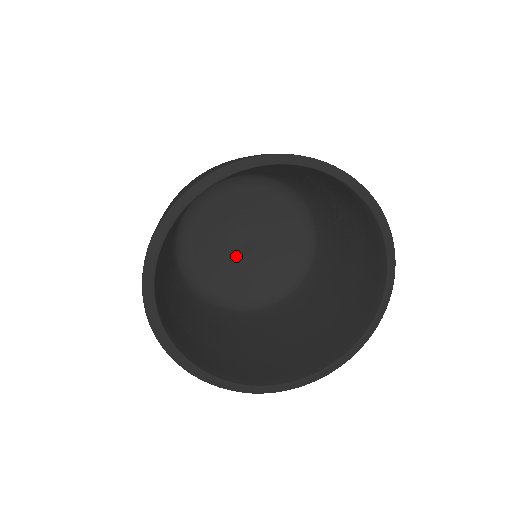
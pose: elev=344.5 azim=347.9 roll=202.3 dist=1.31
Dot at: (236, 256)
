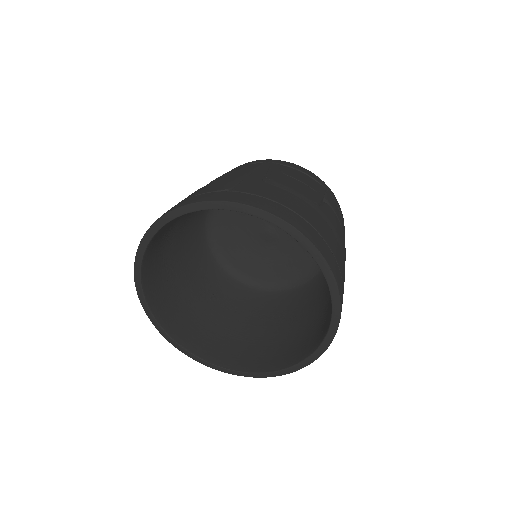
Dot at: (266, 245)
